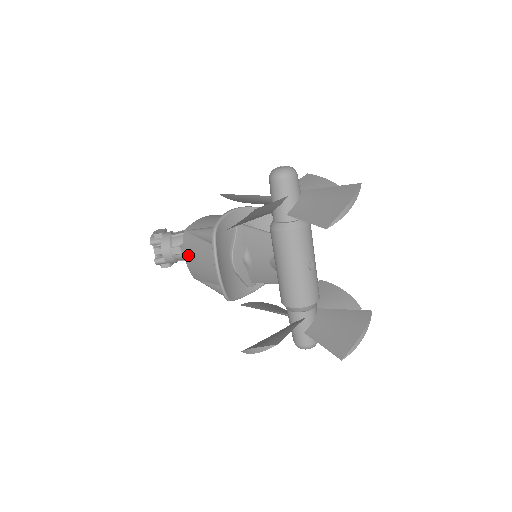
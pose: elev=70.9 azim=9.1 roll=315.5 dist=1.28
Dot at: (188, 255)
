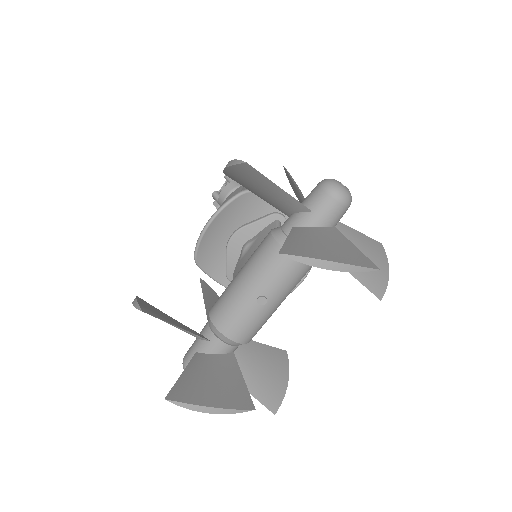
Dot at: (224, 202)
